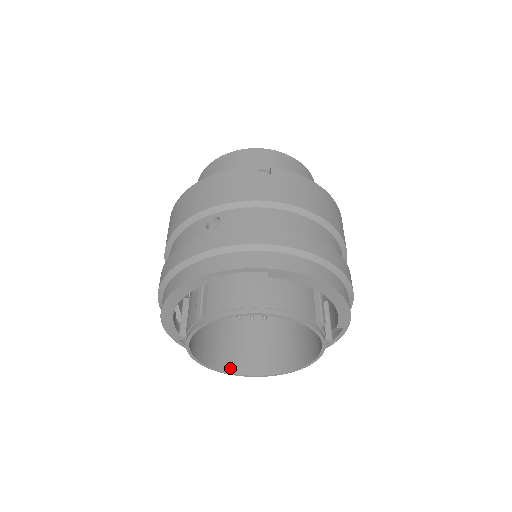
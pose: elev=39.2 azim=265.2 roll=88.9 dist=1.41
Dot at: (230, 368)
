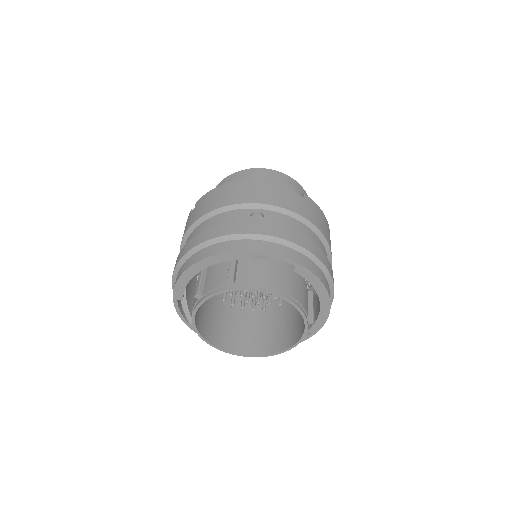
Dot at: (209, 338)
